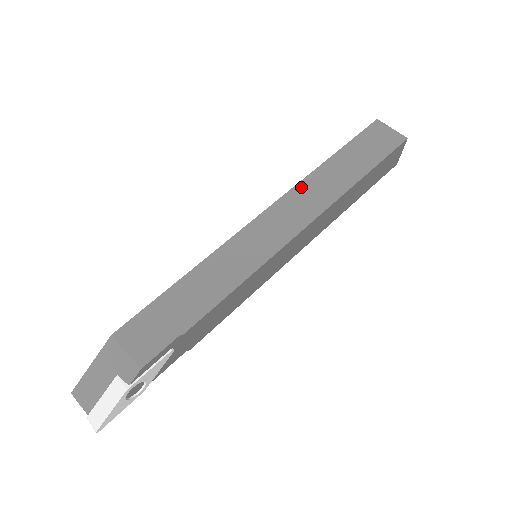
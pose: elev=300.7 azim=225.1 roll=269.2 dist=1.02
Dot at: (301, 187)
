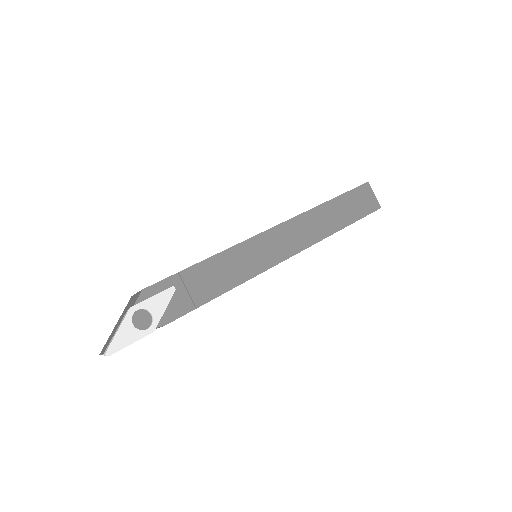
Dot at: occluded
